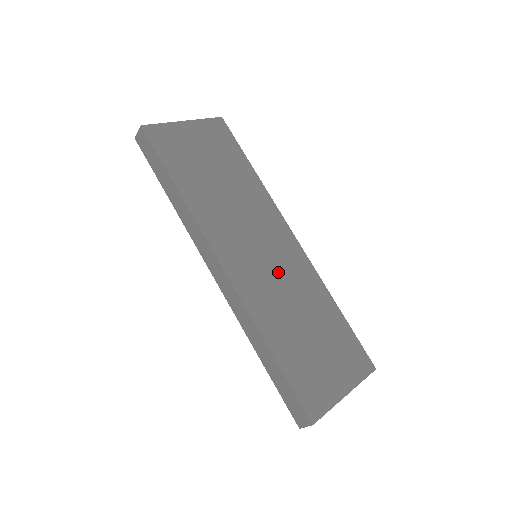
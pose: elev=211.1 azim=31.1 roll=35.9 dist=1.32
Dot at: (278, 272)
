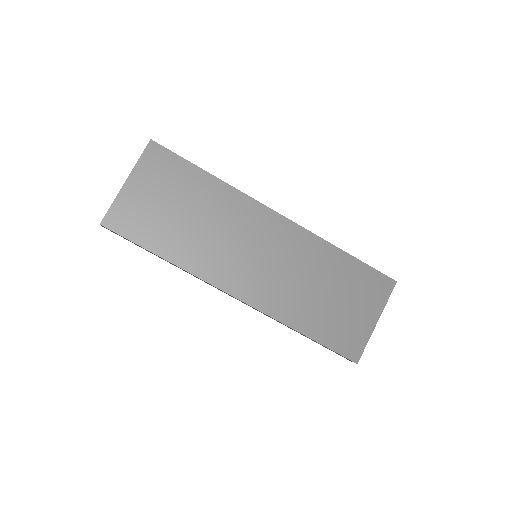
Dot at: (280, 263)
